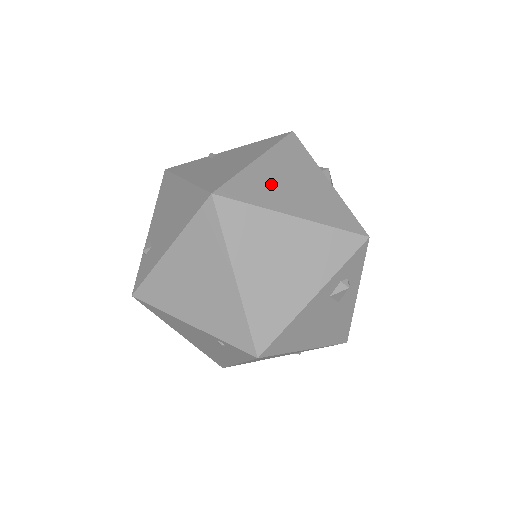
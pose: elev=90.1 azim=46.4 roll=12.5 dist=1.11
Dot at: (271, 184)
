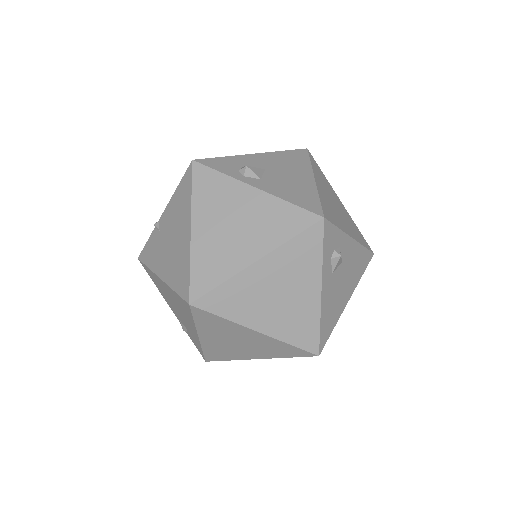
Dot at: (219, 246)
